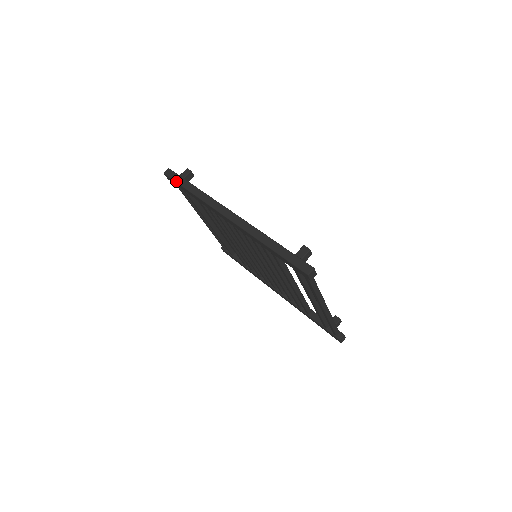
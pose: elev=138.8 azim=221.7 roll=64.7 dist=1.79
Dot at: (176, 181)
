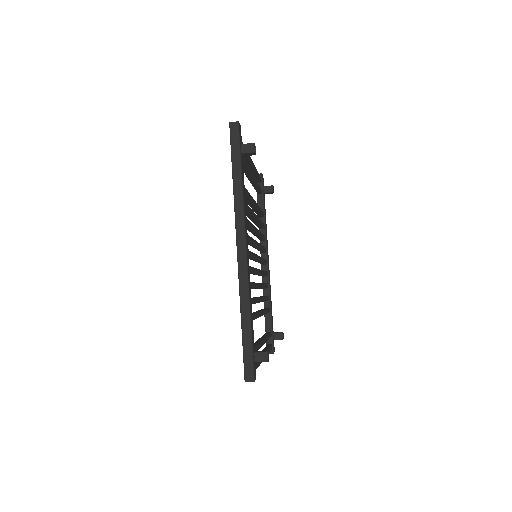
Dot at: (232, 150)
